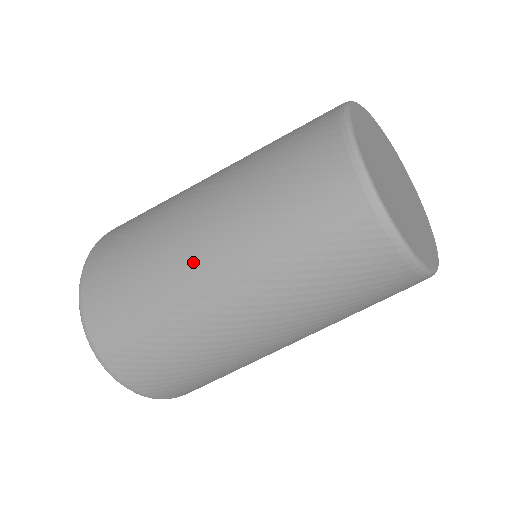
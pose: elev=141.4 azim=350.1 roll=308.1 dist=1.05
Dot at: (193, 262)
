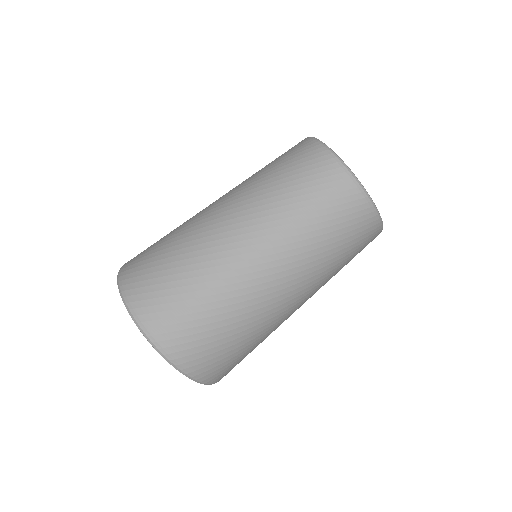
Dot at: (212, 210)
